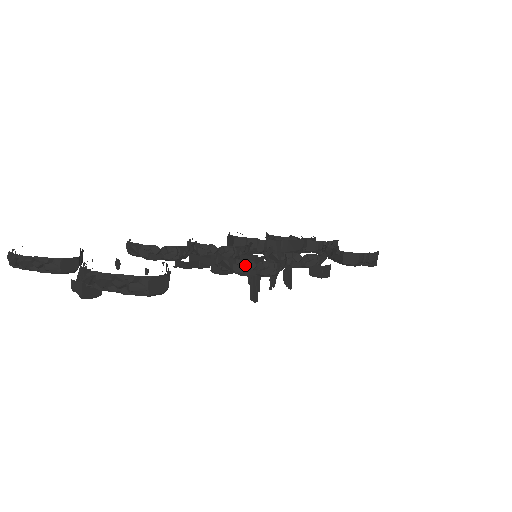
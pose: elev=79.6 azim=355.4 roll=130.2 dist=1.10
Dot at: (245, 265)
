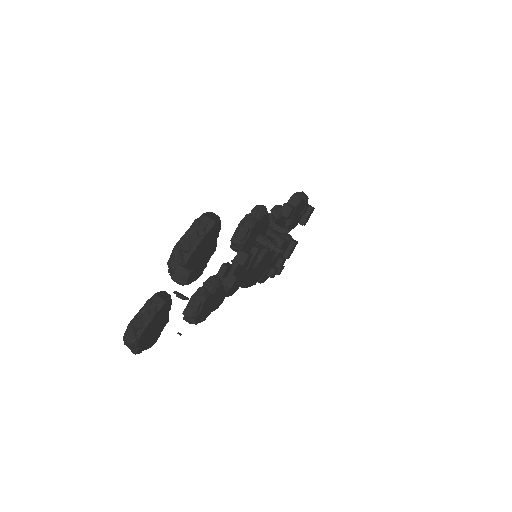
Dot at: (247, 220)
